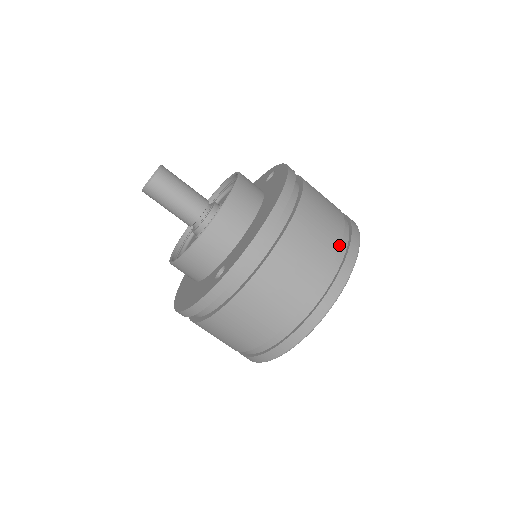
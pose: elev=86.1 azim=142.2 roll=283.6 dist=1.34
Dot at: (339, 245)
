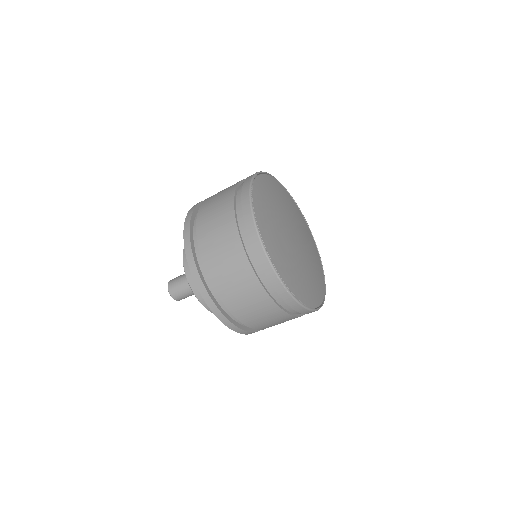
Dot at: (233, 198)
